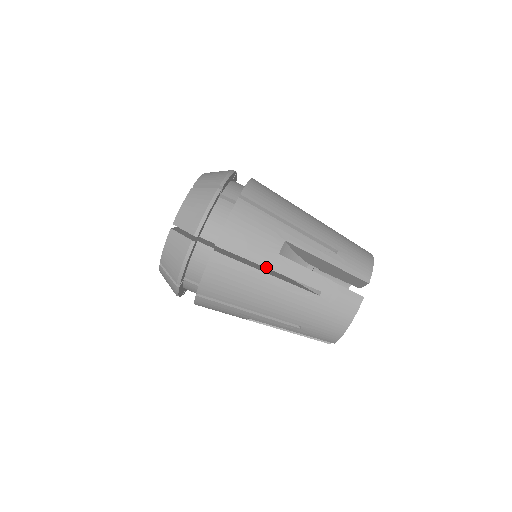
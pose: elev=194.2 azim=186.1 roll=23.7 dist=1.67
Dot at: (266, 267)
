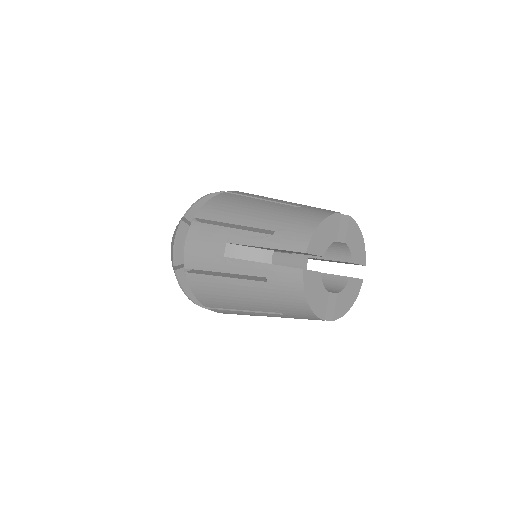
Dot at: occluded
